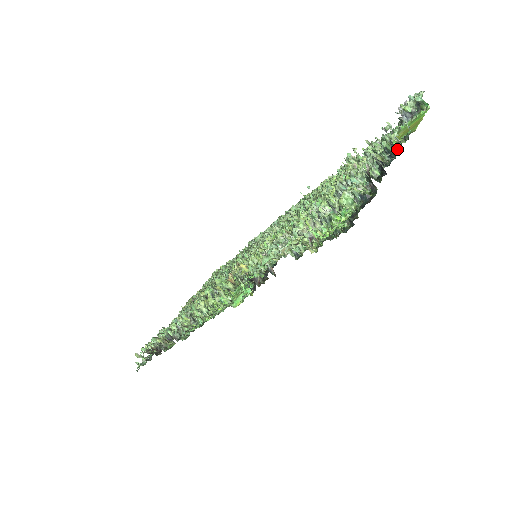
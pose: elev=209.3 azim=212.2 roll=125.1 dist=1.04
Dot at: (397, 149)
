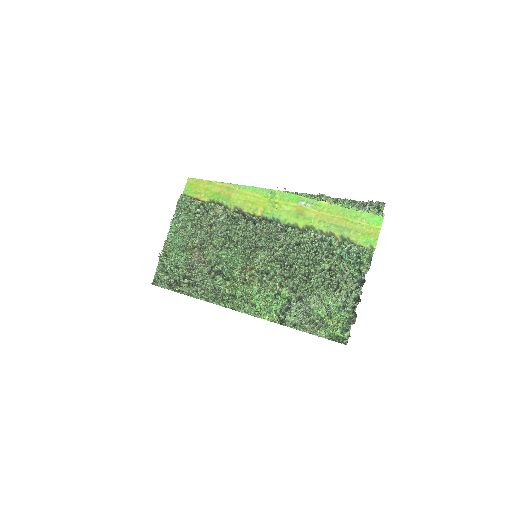
Dot at: occluded
